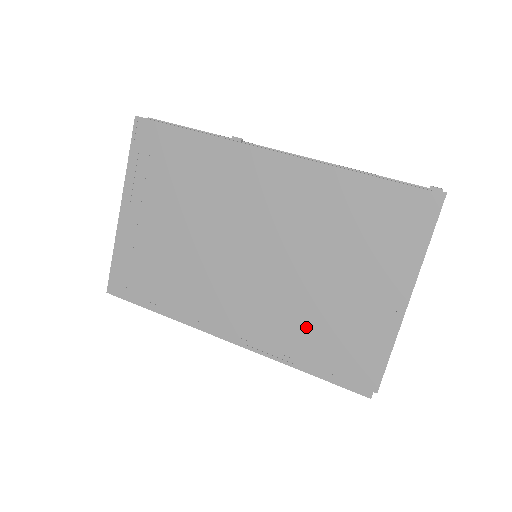
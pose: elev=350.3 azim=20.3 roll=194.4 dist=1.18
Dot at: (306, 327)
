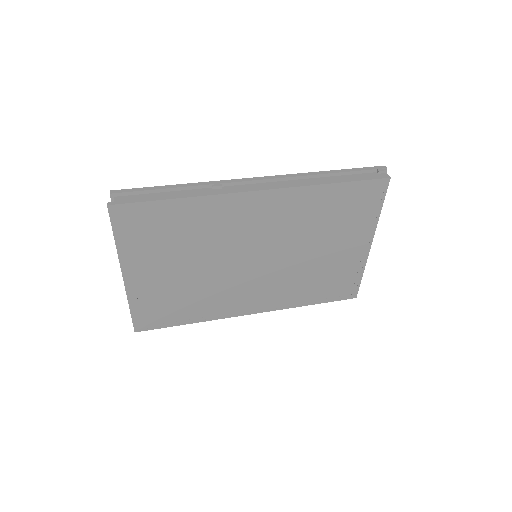
Dot at: (309, 283)
